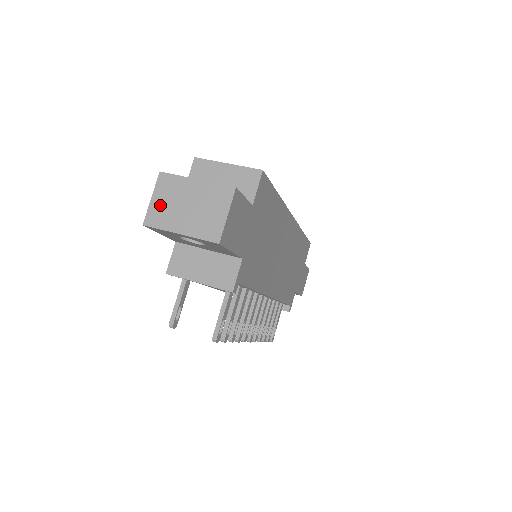
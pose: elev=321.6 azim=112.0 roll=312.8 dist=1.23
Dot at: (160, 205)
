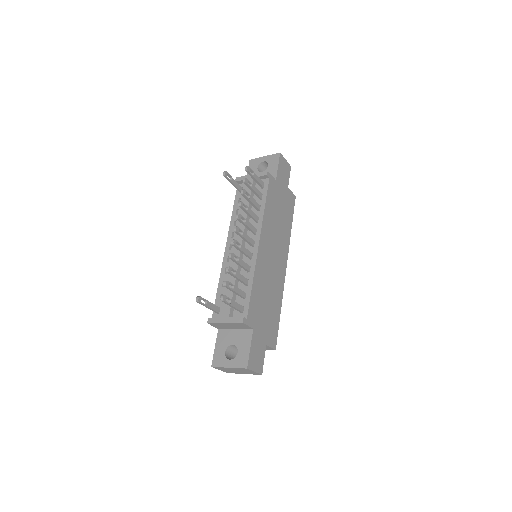
Dot at: occluded
